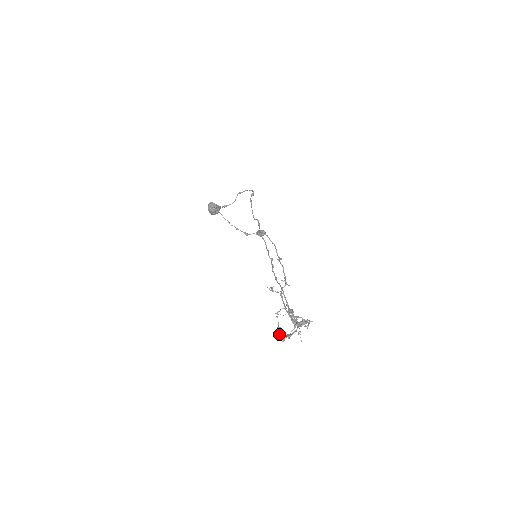
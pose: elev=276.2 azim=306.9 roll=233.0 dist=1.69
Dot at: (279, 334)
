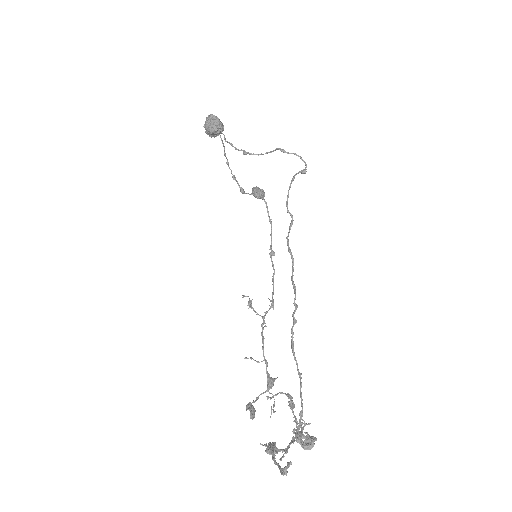
Dot at: (280, 472)
